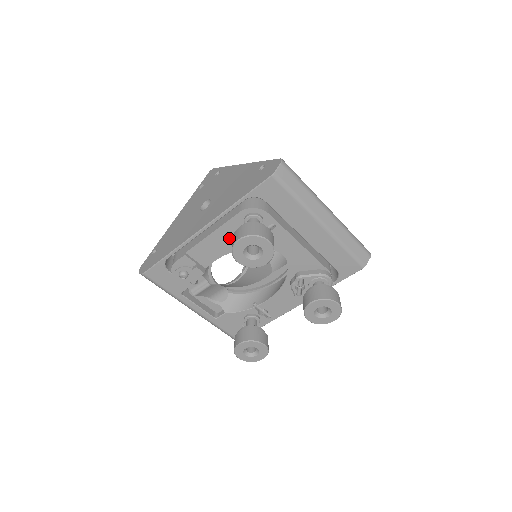
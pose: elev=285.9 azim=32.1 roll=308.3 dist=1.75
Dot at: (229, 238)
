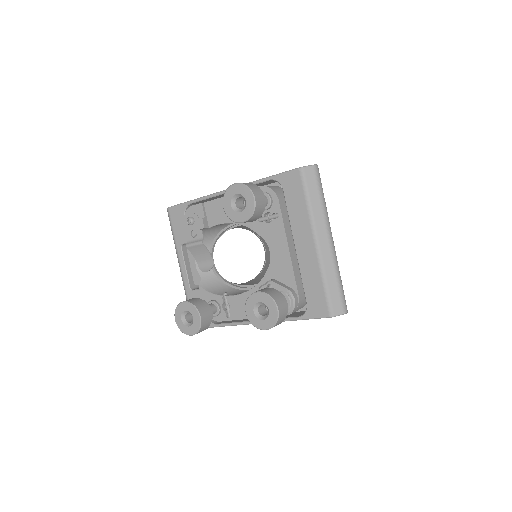
Dot at: occluded
